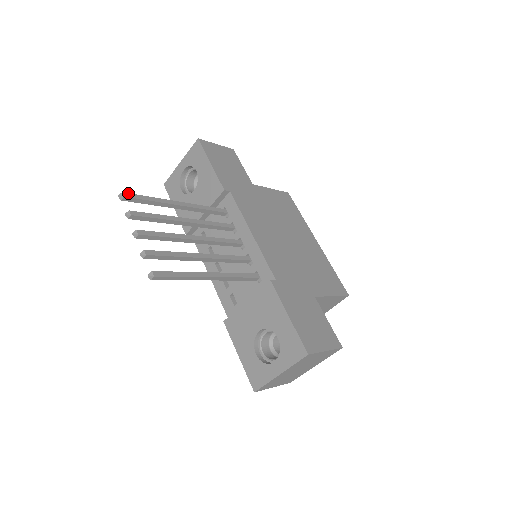
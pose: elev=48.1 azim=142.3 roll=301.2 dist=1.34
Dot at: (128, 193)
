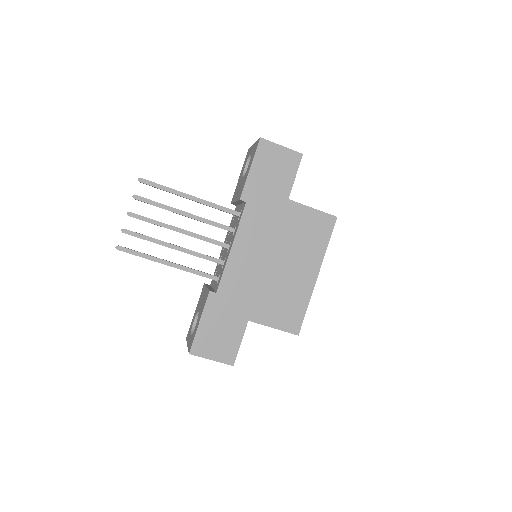
Dot at: occluded
